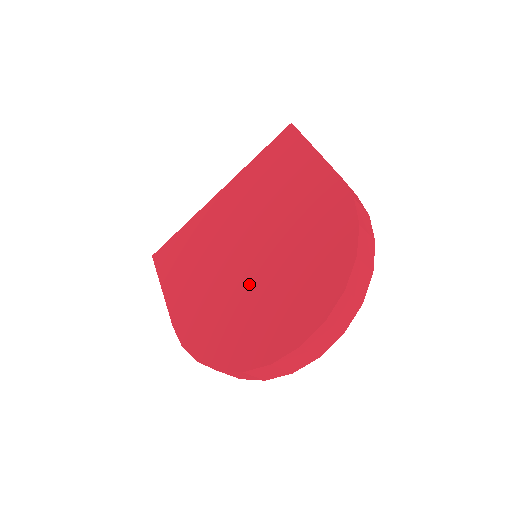
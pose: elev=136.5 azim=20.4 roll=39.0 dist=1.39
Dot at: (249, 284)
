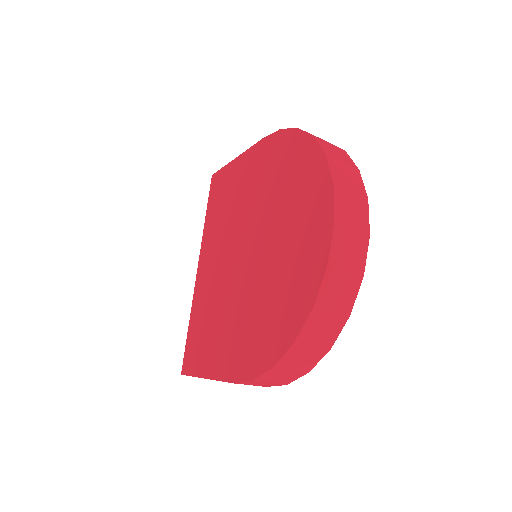
Dot at: (262, 264)
